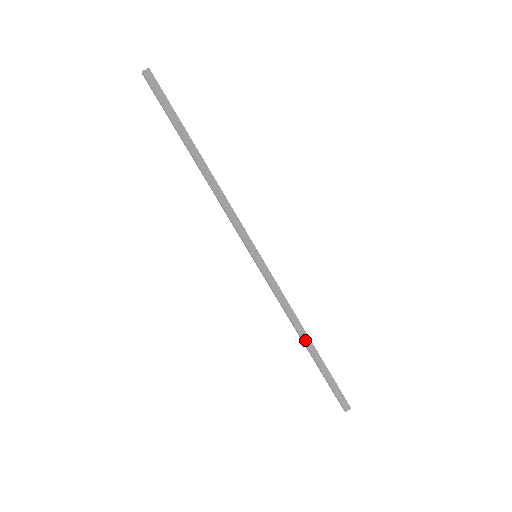
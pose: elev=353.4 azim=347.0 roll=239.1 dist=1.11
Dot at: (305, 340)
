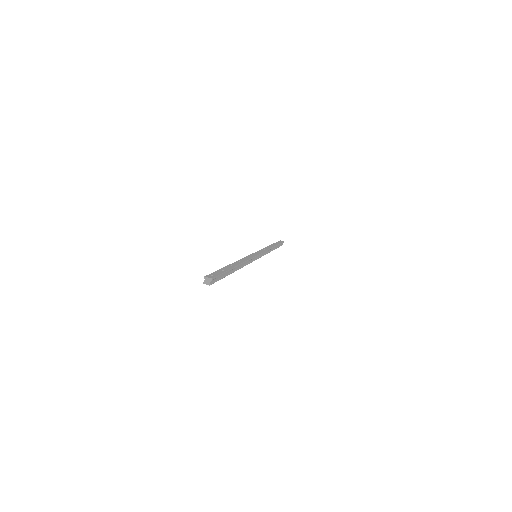
Dot at: occluded
